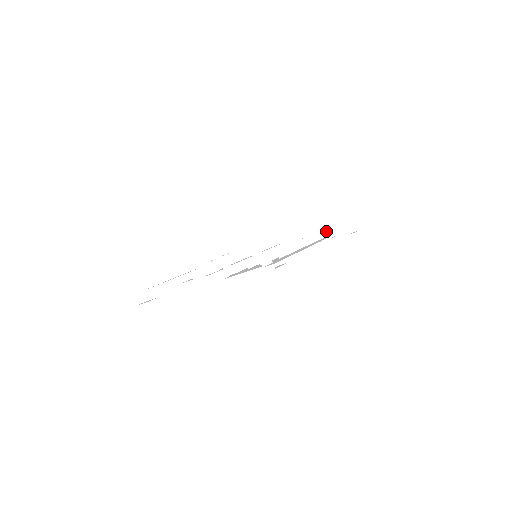
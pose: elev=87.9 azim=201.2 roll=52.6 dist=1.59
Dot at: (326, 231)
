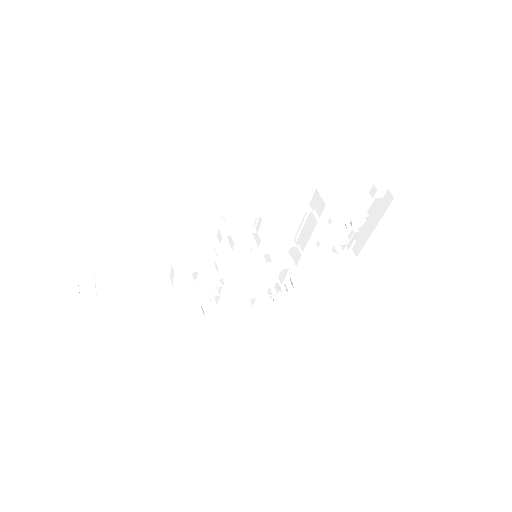
Dot at: (315, 195)
